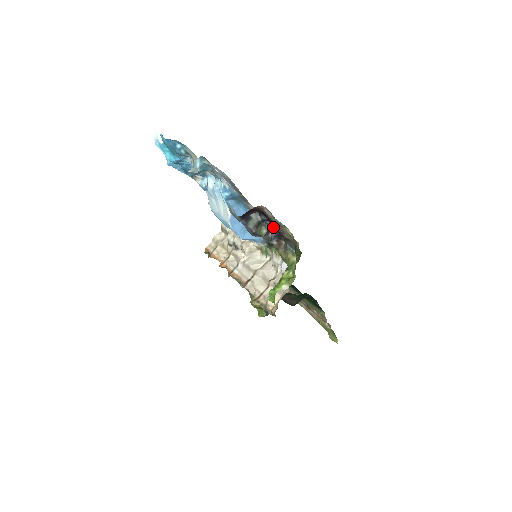
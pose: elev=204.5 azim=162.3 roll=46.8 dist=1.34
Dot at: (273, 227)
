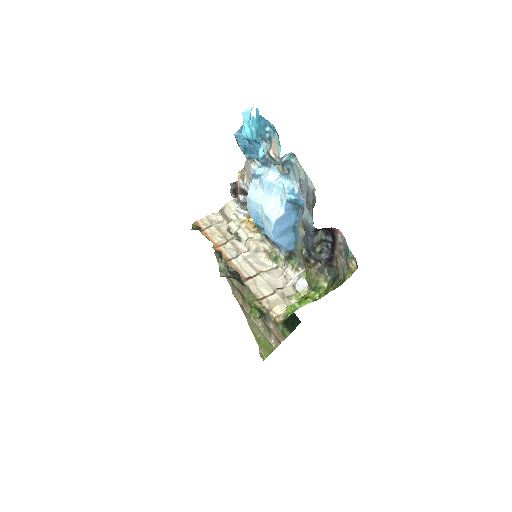
Dot at: (330, 250)
